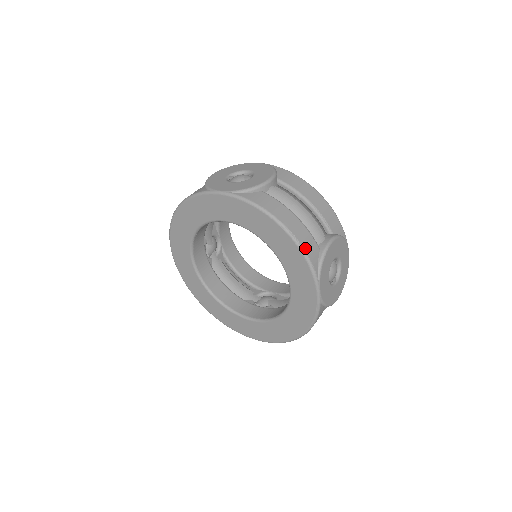
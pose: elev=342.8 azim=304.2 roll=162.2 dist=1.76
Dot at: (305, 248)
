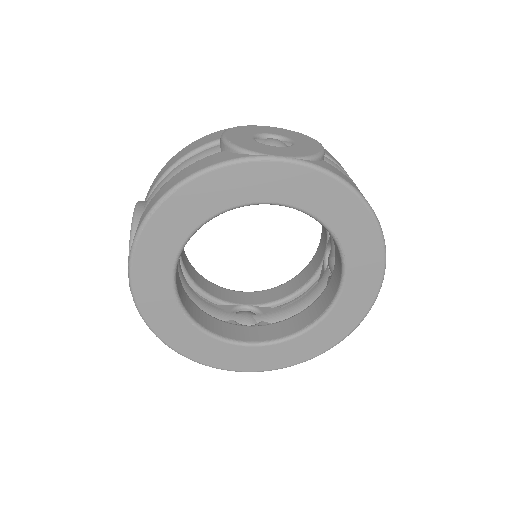
Dot at: (382, 233)
